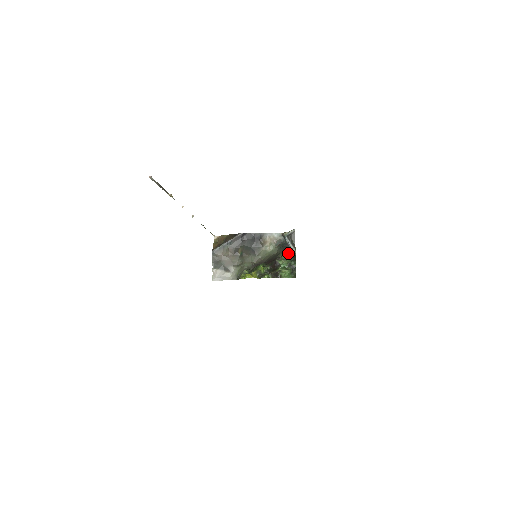
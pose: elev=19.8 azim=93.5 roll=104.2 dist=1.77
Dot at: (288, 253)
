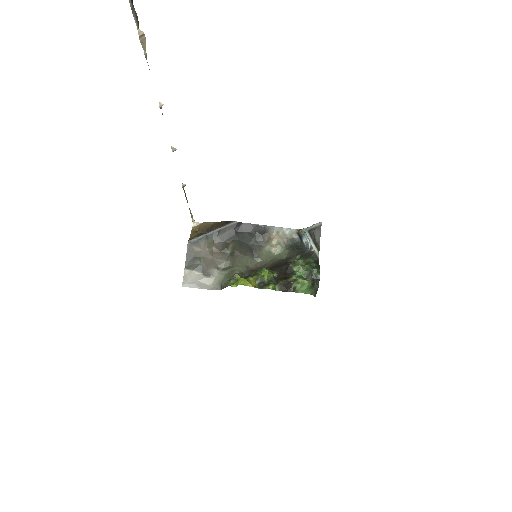
Dot at: (307, 256)
